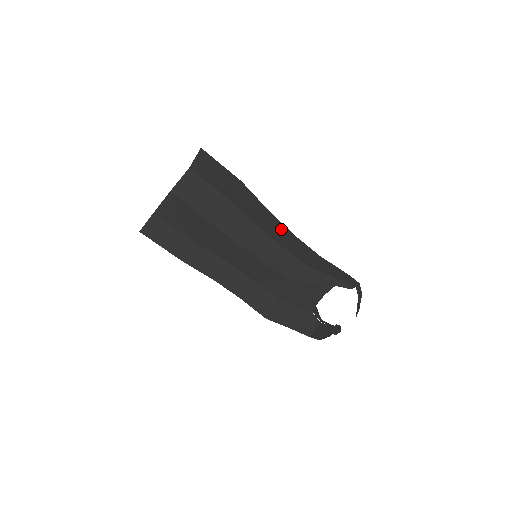
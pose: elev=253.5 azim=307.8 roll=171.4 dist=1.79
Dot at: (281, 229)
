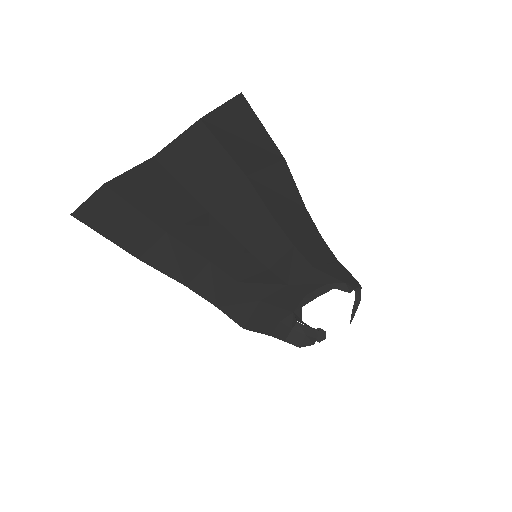
Dot at: (307, 228)
